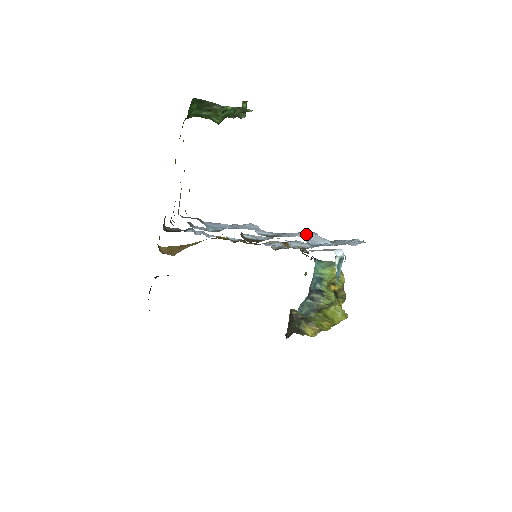
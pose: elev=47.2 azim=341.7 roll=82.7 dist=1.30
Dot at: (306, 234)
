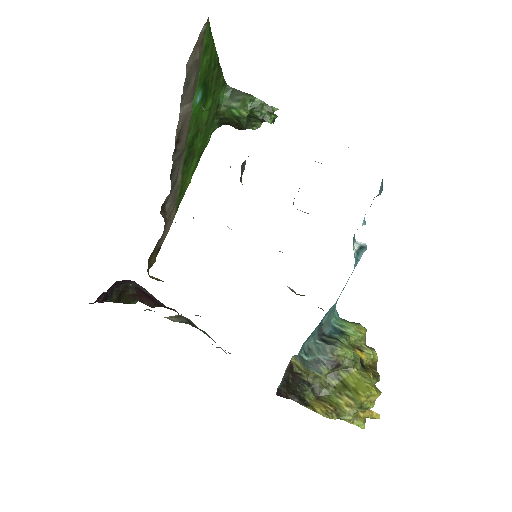
Dot at: occluded
